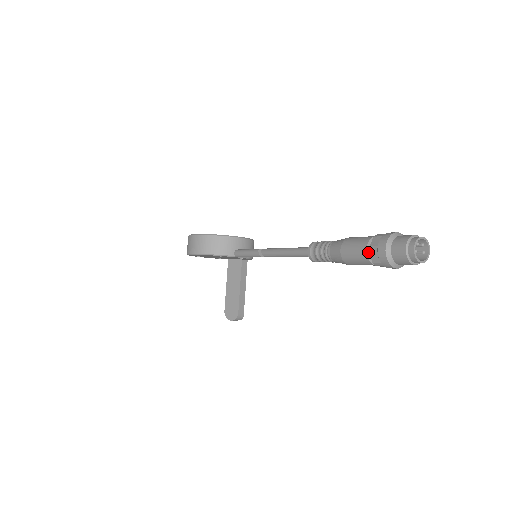
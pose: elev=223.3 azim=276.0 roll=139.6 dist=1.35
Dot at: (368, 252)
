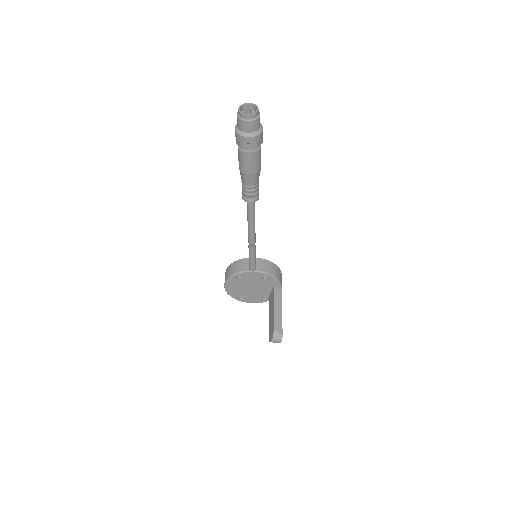
Dot at: occluded
